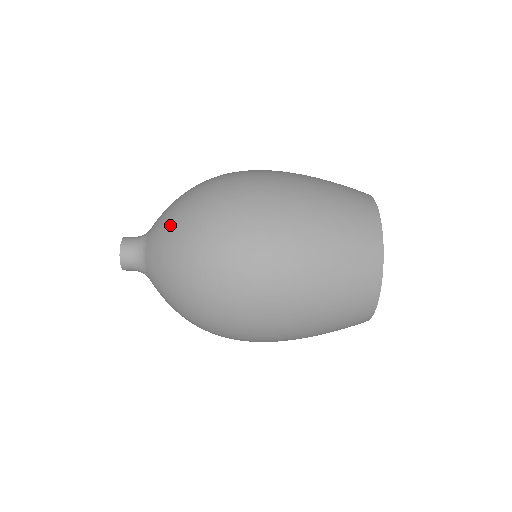
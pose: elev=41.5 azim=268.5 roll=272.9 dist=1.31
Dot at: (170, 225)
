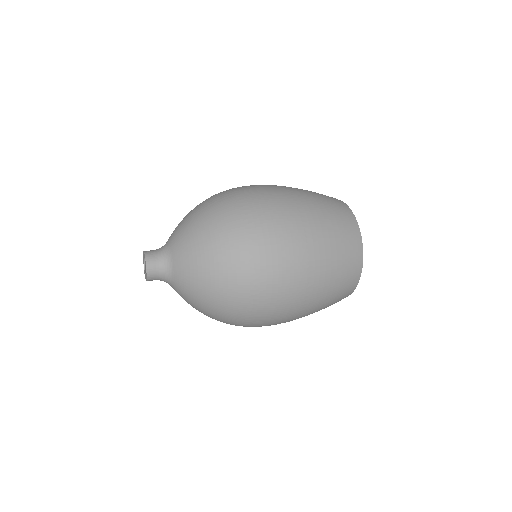
Dot at: (203, 291)
